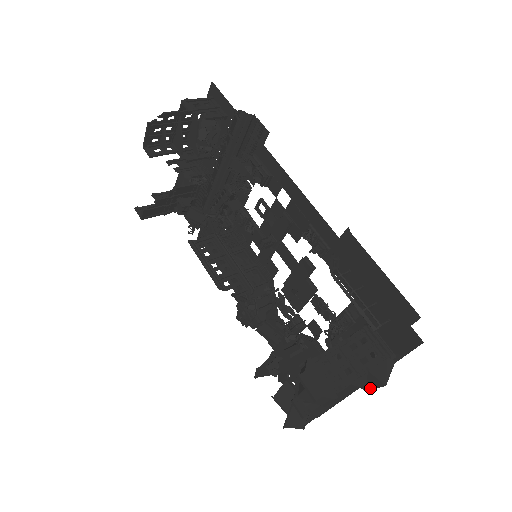
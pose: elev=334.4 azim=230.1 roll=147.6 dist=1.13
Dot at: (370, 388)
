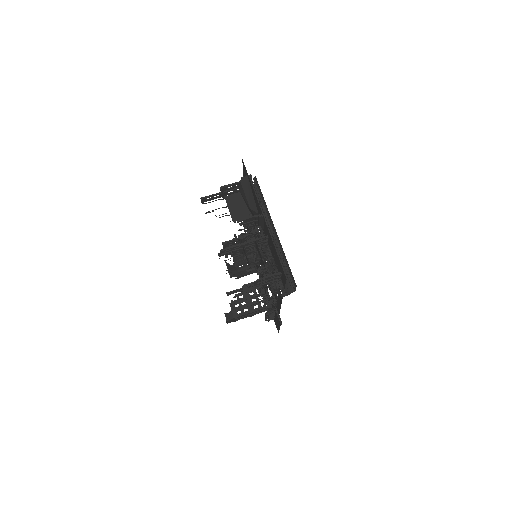
Dot at: occluded
